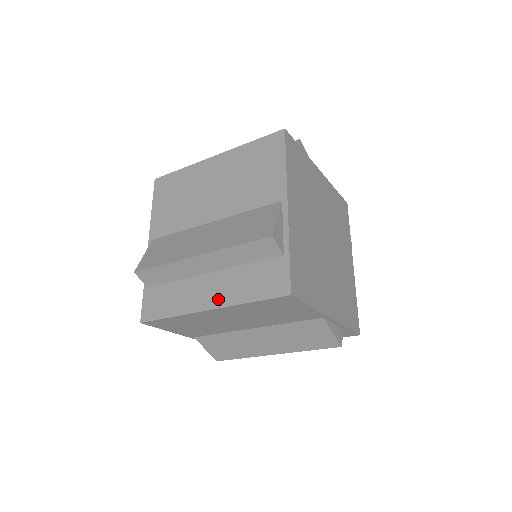
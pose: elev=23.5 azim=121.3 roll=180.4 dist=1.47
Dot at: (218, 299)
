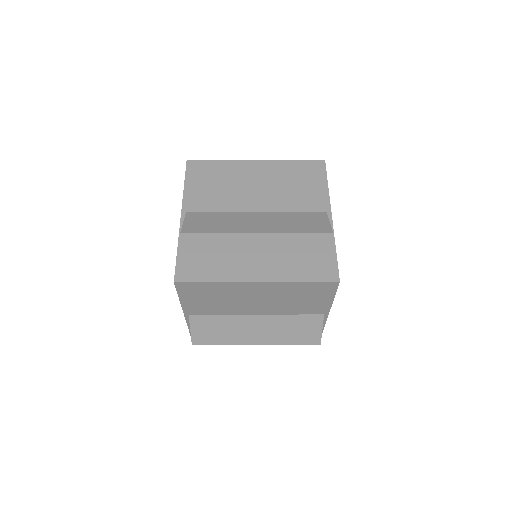
Dot at: occluded
